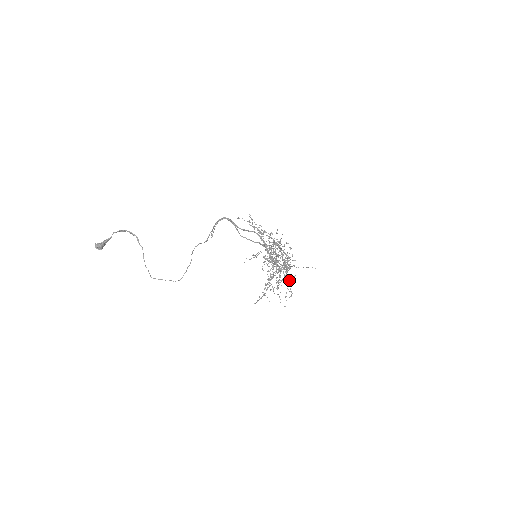
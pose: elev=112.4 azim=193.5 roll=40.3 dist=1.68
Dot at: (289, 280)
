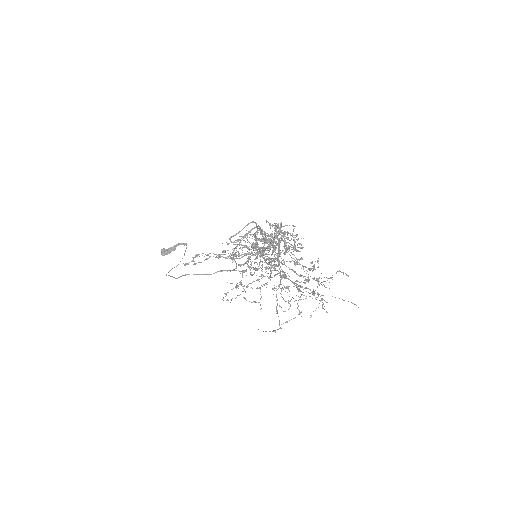
Dot at: occluded
